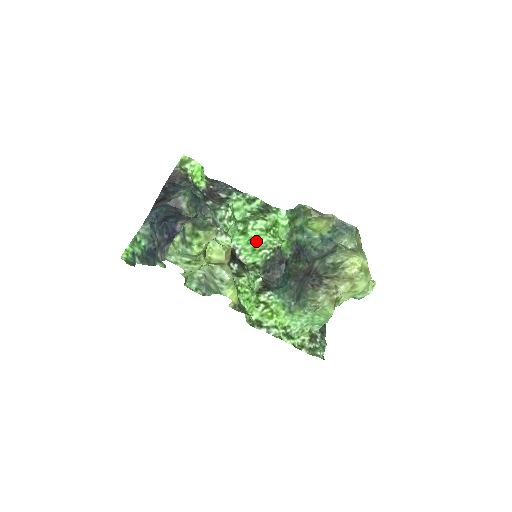
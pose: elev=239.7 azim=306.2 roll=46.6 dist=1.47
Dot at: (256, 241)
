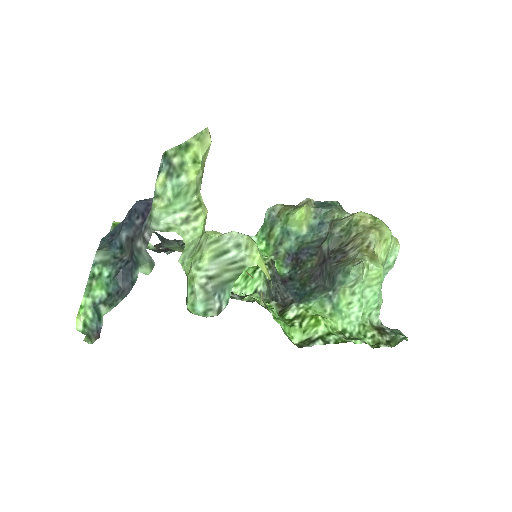
Dot at: occluded
